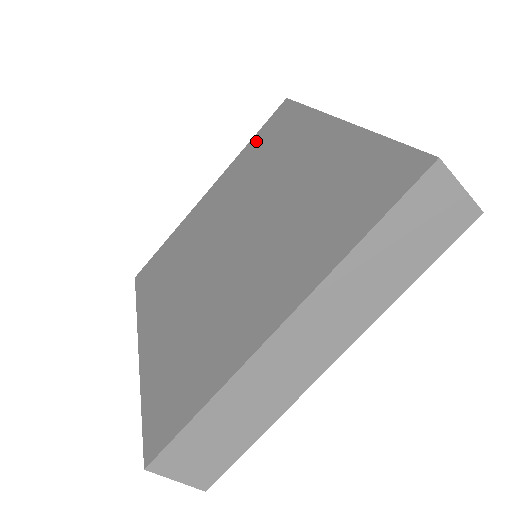
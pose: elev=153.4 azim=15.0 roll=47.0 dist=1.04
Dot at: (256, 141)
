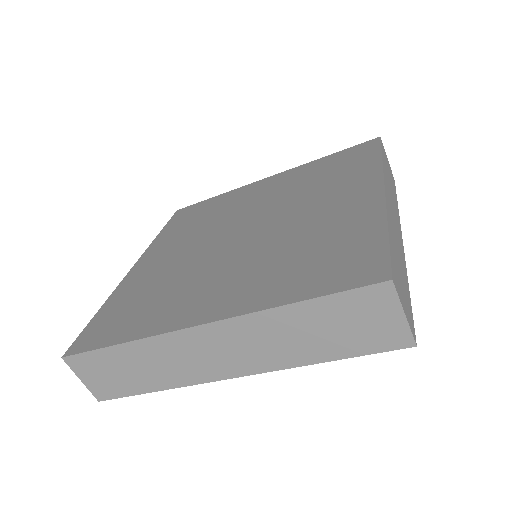
Dot at: (330, 159)
